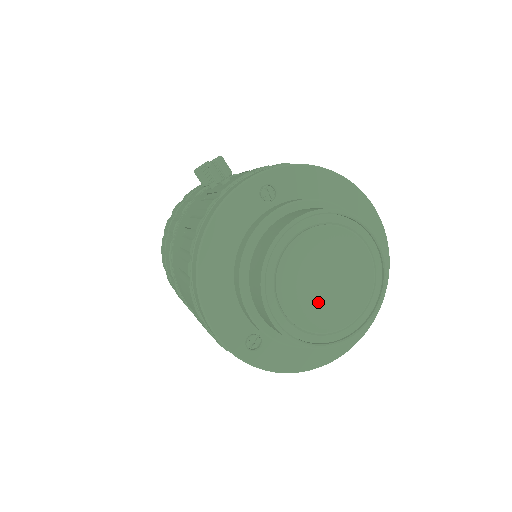
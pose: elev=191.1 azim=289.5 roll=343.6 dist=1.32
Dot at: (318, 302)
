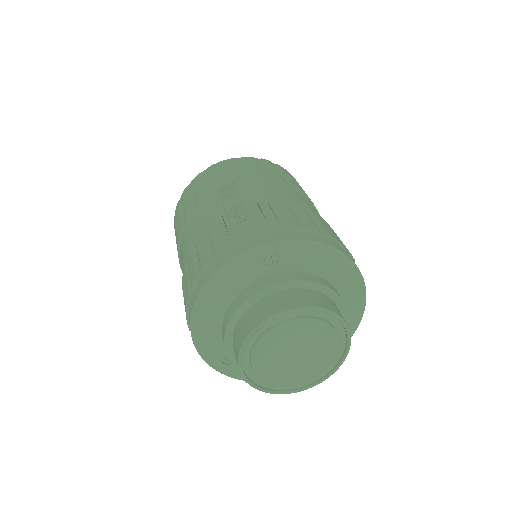
Dot at: (283, 364)
